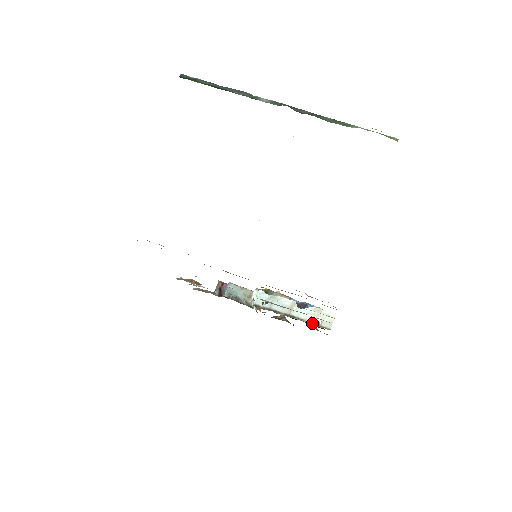
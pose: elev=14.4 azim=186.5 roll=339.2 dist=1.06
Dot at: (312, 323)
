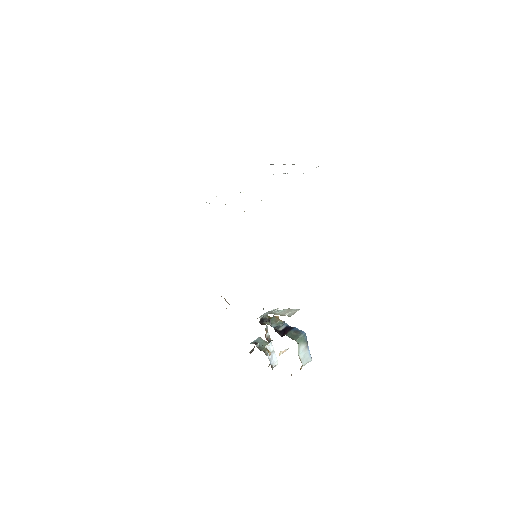
Dot at: (281, 315)
